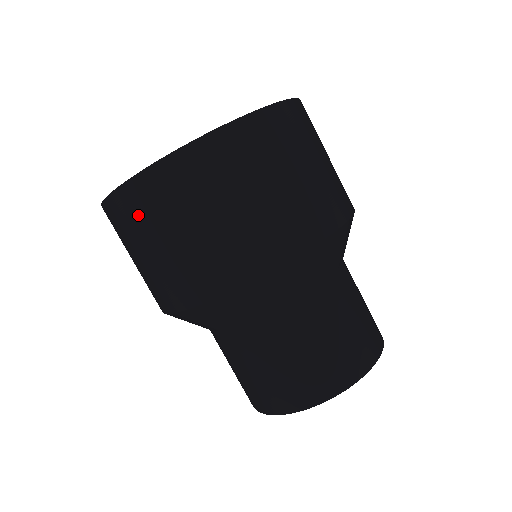
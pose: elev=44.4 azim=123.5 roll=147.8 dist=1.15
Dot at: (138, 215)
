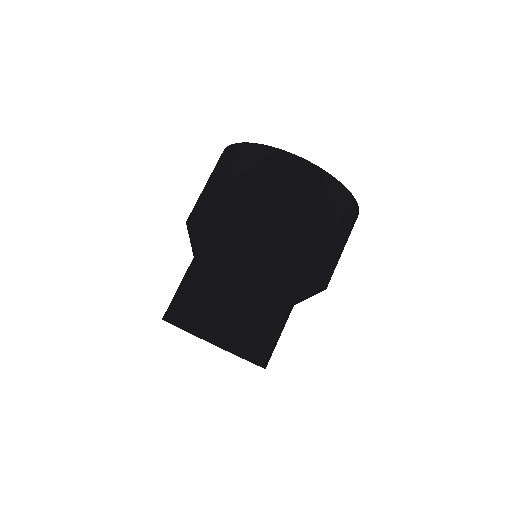
Dot at: (274, 169)
